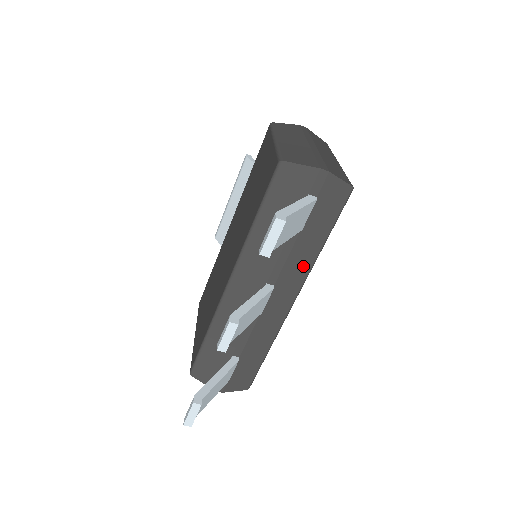
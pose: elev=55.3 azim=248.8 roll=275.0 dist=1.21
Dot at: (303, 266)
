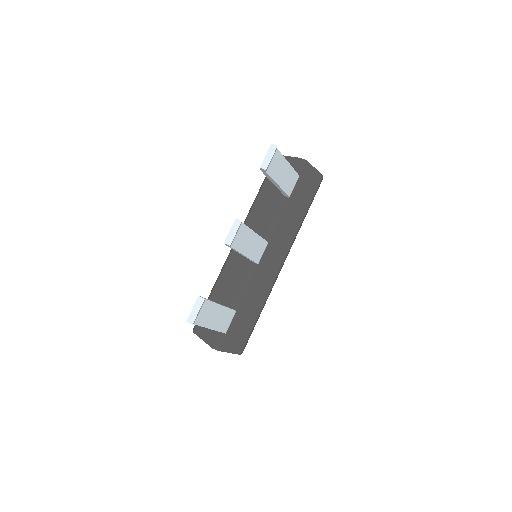
Dot at: (290, 231)
